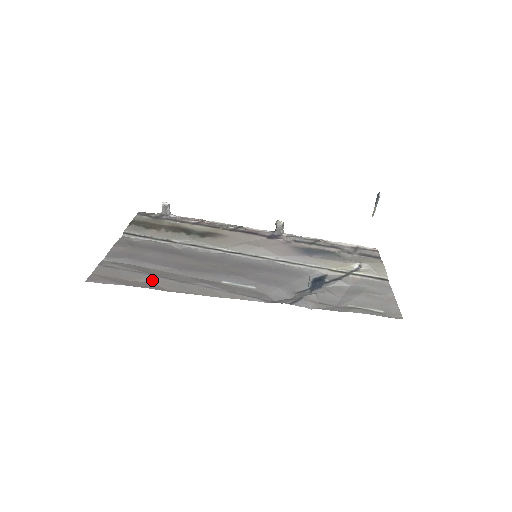
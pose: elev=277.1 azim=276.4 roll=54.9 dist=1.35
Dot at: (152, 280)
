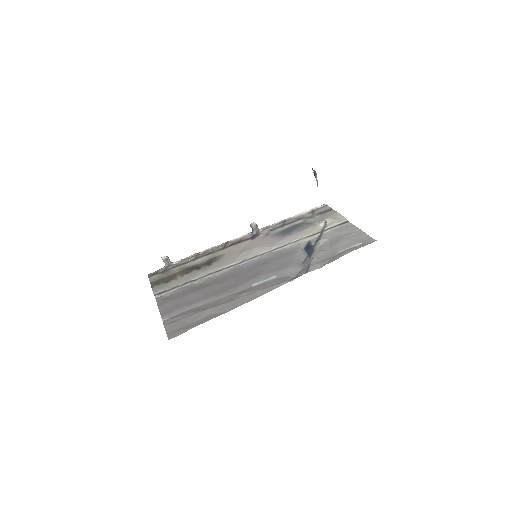
Dot at: (209, 312)
